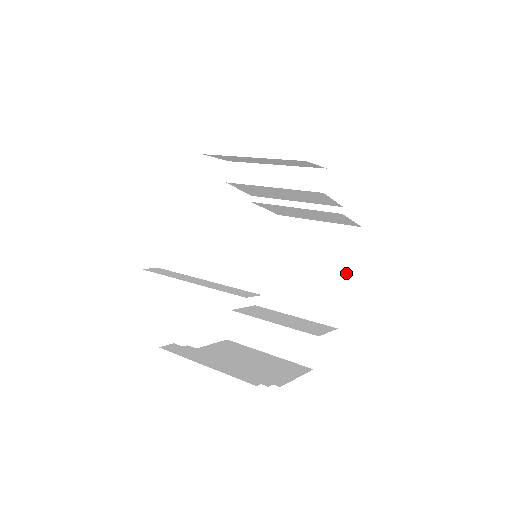
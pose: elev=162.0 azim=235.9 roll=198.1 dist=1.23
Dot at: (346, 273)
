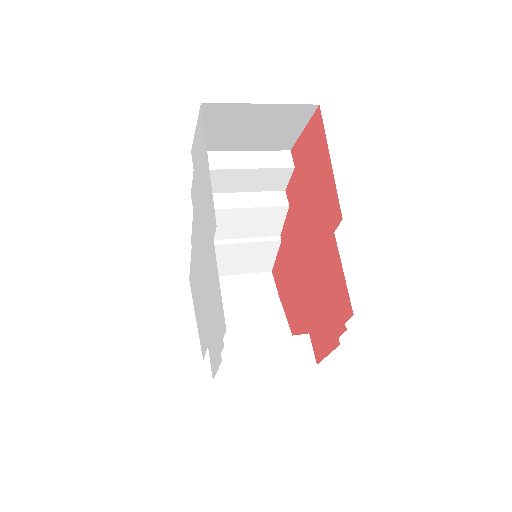
Dot at: (277, 306)
